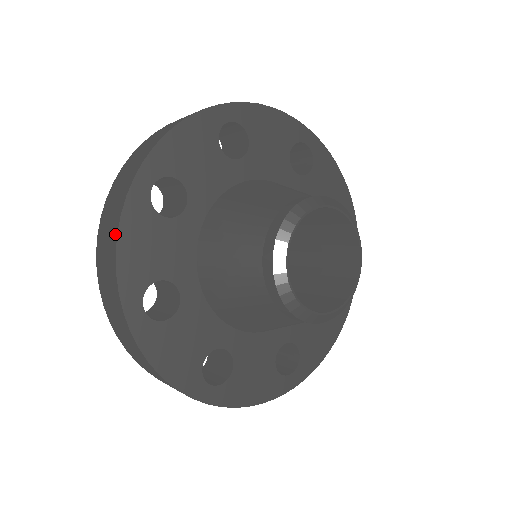
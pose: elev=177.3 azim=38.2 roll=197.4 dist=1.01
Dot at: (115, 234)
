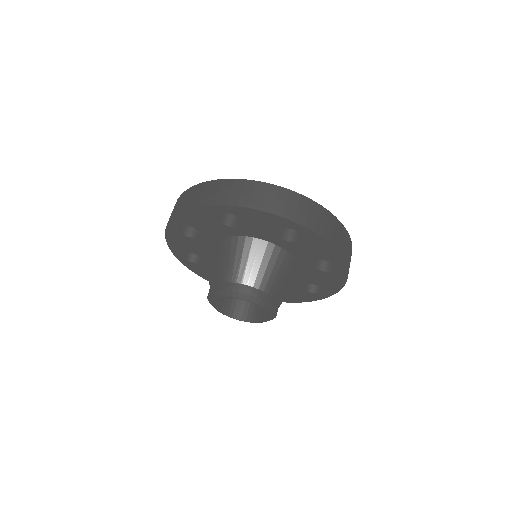
Dot at: (166, 234)
